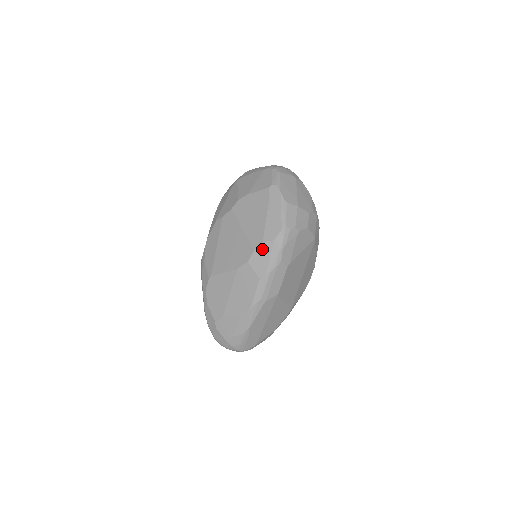
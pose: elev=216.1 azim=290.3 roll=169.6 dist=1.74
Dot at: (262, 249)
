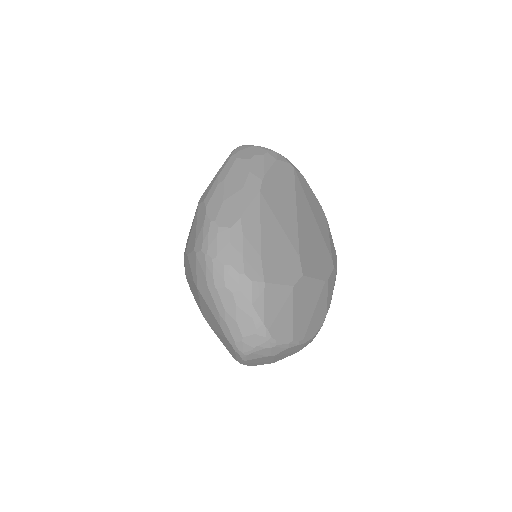
Dot at: occluded
